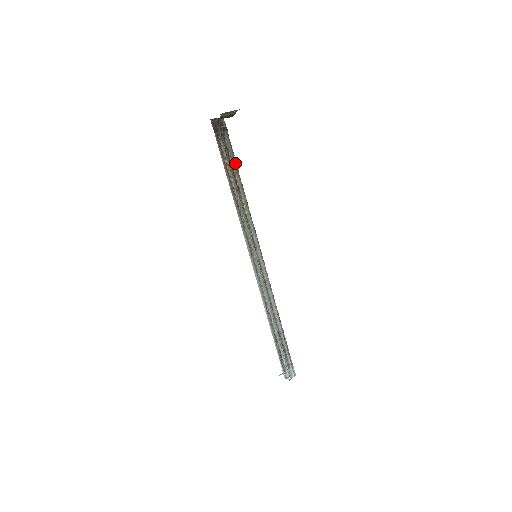
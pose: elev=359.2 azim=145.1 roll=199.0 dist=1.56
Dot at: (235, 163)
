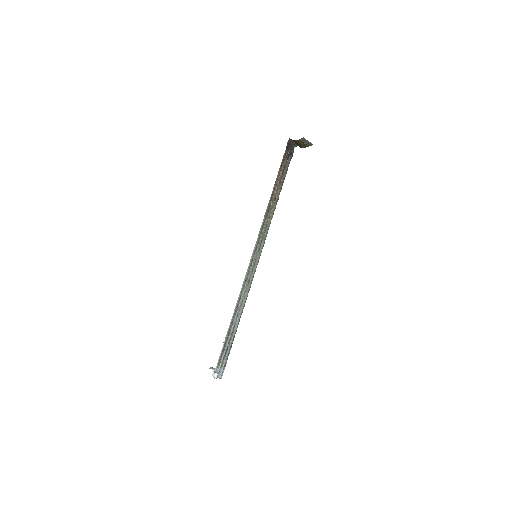
Dot at: (283, 181)
